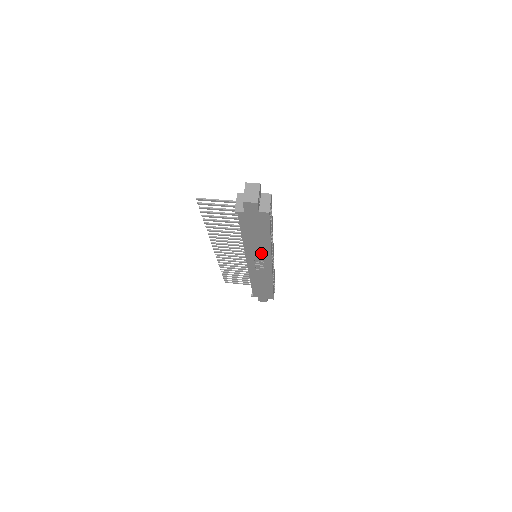
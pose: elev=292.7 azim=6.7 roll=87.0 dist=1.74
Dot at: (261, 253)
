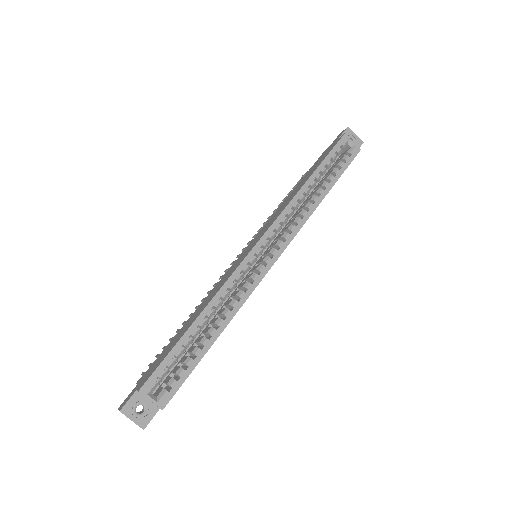
Dot at: occluded
